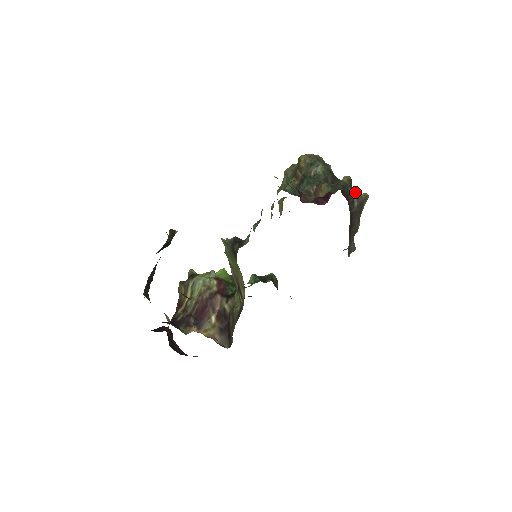
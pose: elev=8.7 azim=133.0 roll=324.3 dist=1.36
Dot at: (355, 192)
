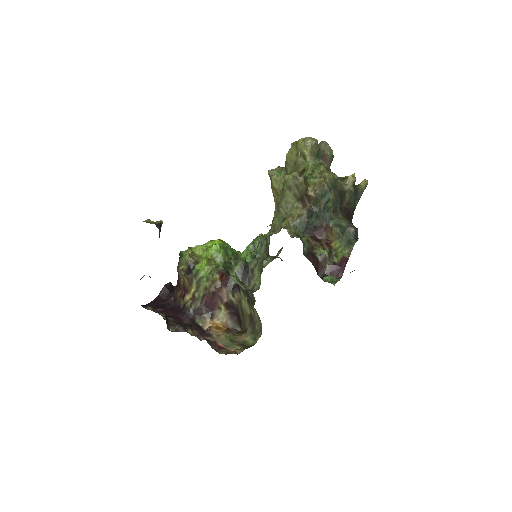
Dot at: (357, 191)
